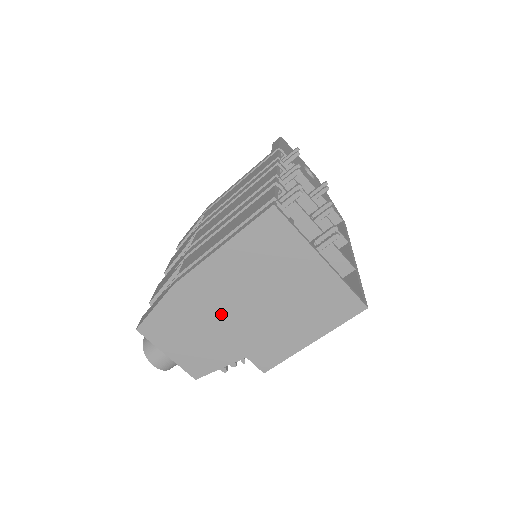
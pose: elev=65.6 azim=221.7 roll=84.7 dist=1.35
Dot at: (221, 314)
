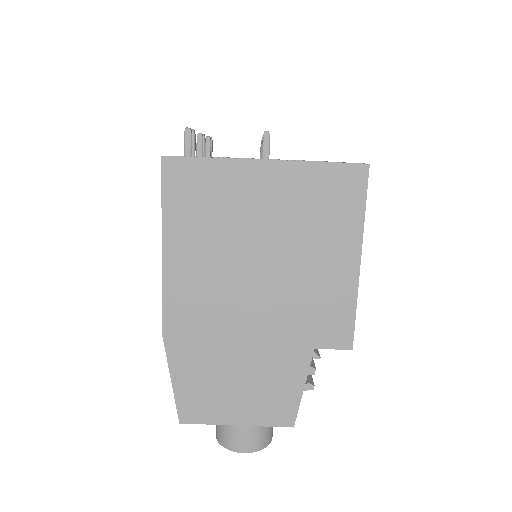
Dot at: (237, 323)
